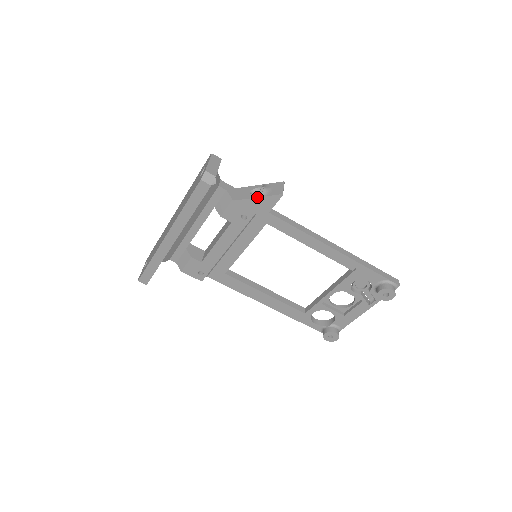
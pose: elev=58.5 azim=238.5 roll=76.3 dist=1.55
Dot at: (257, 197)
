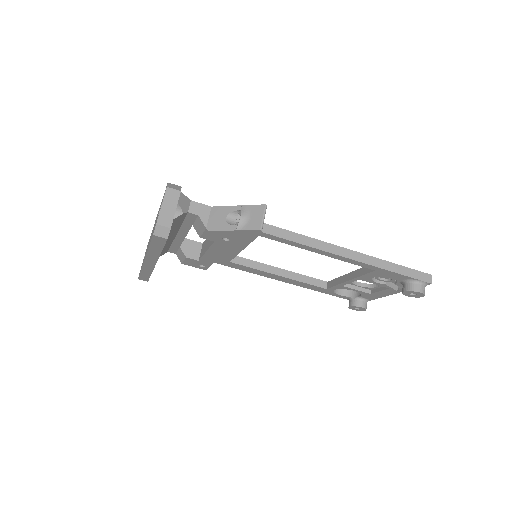
Dot at: (232, 230)
